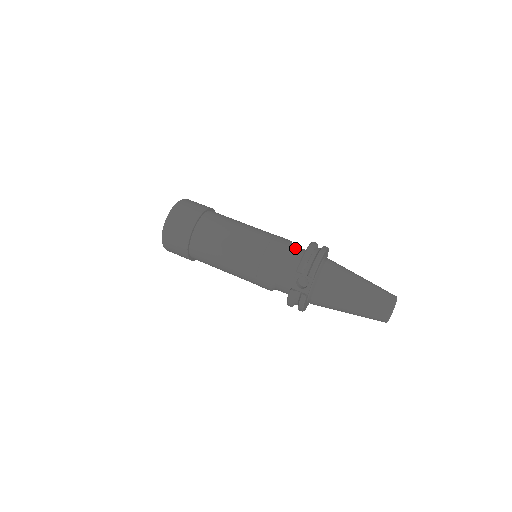
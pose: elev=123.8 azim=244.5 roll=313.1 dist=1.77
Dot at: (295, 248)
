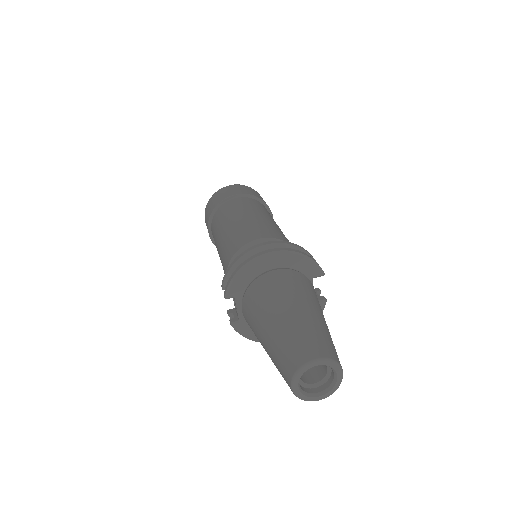
Dot at: occluded
